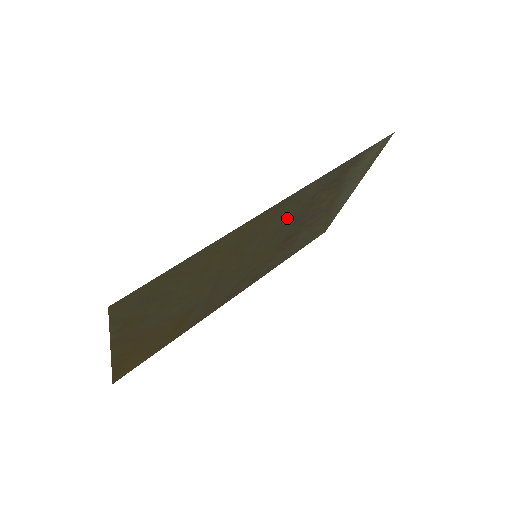
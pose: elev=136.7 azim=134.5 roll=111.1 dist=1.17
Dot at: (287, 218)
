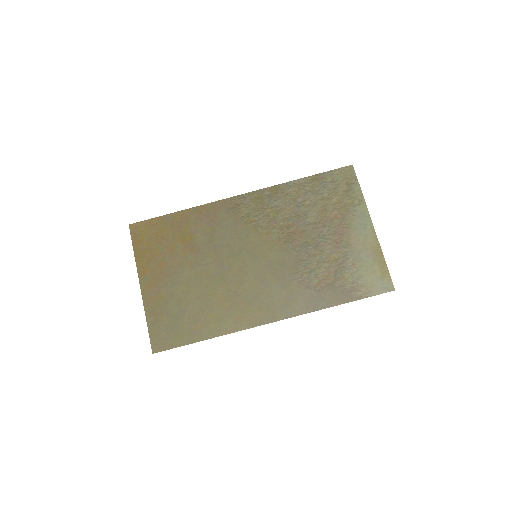
Dot at: (283, 283)
